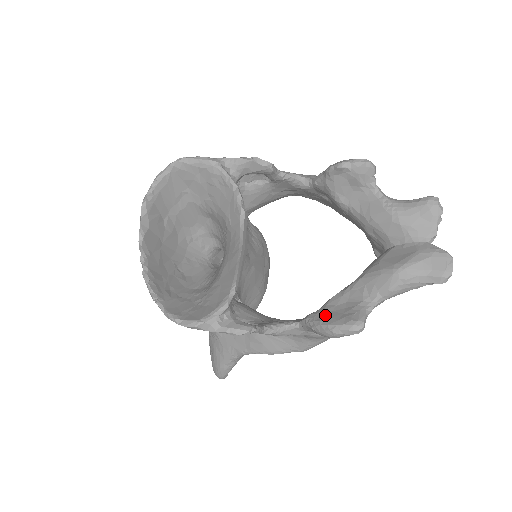
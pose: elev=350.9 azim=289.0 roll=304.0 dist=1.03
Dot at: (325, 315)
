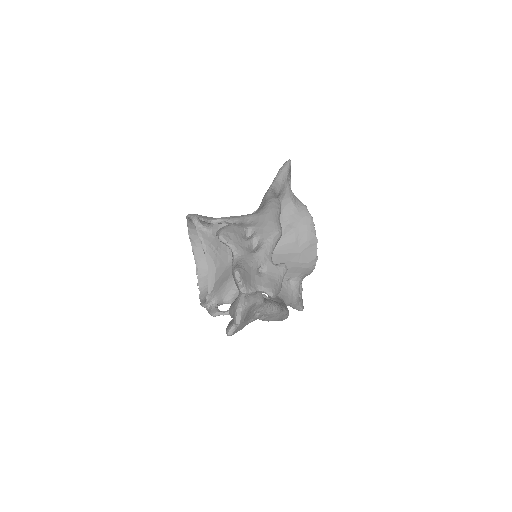
Dot at: occluded
